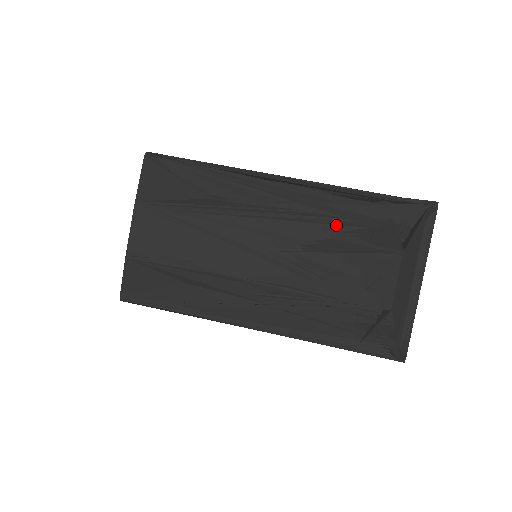
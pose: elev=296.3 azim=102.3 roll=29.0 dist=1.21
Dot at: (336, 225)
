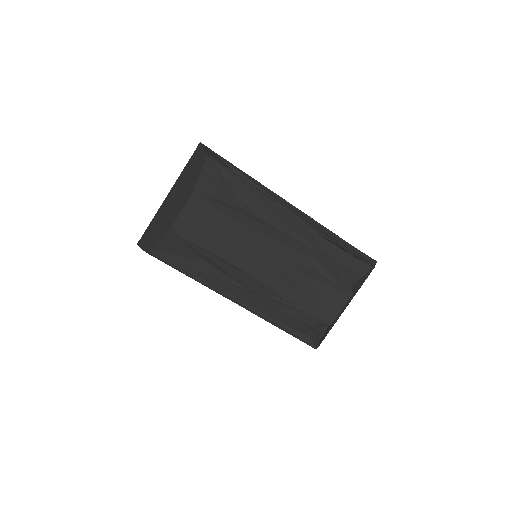
Dot at: (319, 260)
